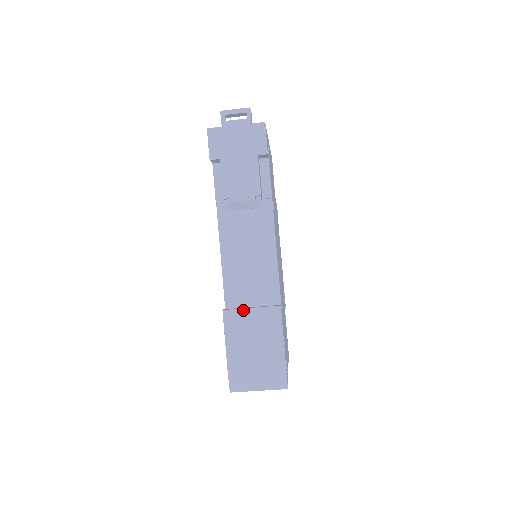
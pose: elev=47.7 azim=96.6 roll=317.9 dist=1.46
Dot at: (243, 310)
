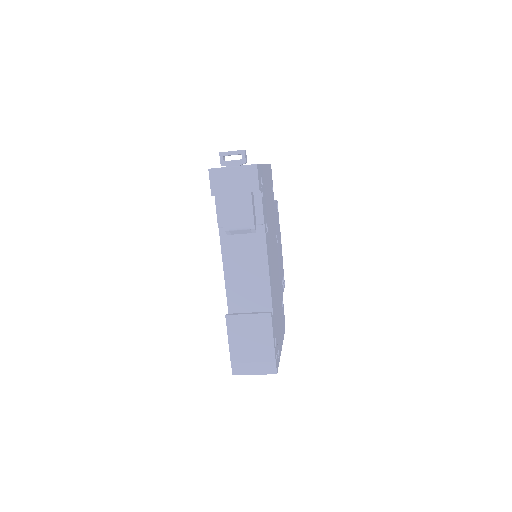
Dot at: (241, 316)
